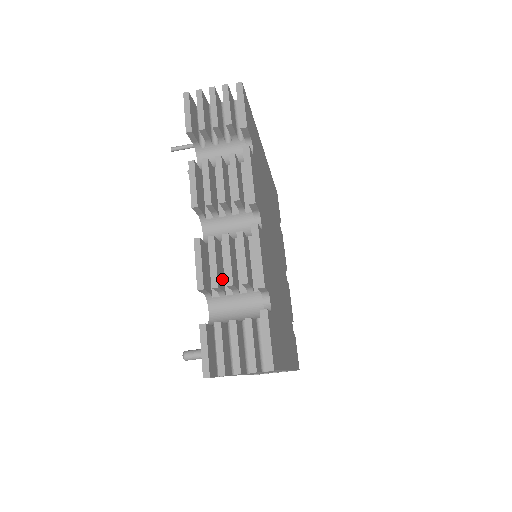
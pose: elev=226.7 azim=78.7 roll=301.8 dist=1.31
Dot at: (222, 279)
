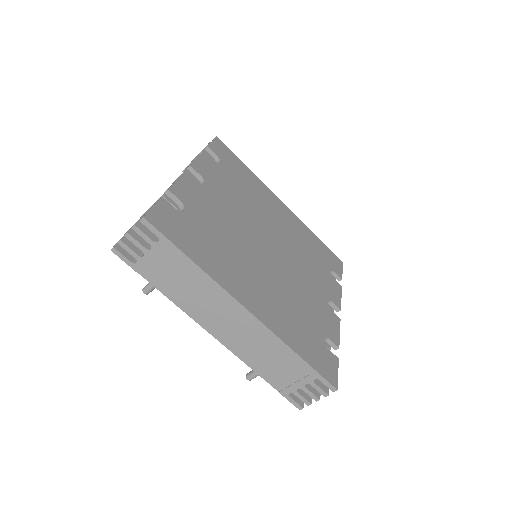
Dot at: occluded
